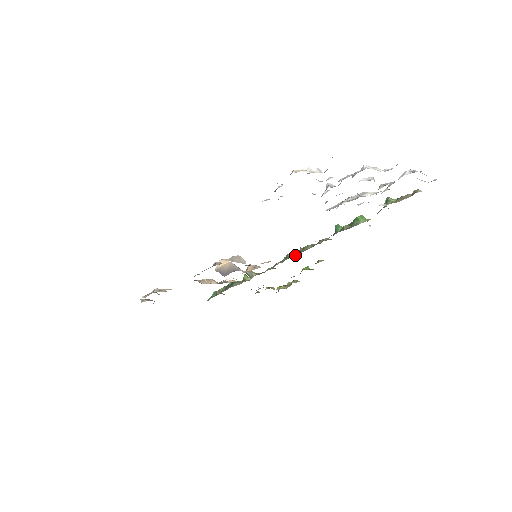
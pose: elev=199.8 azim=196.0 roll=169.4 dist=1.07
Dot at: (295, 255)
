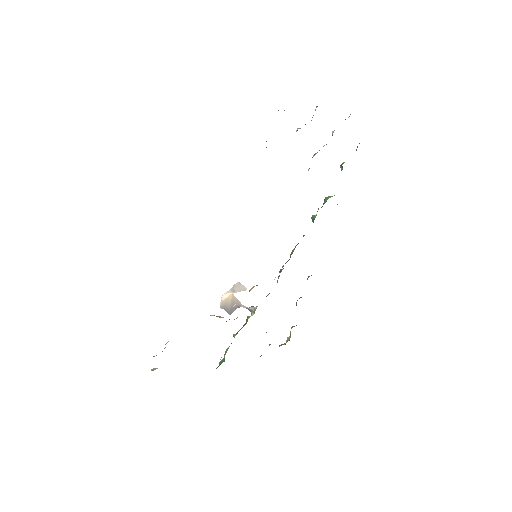
Dot at: (287, 261)
